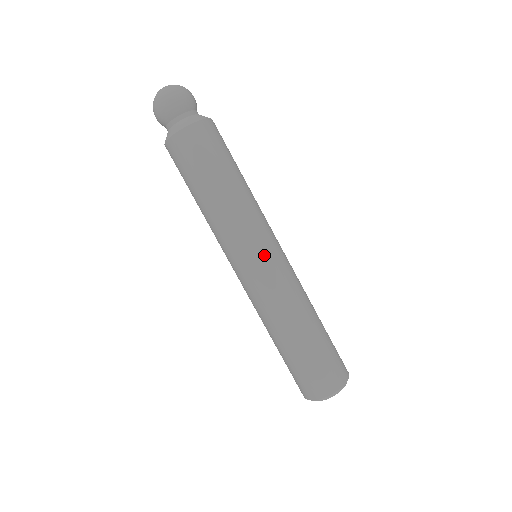
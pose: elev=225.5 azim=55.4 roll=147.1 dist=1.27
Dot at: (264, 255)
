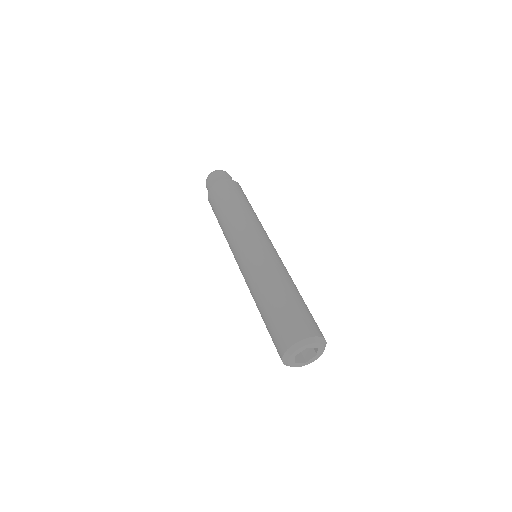
Dot at: (248, 245)
